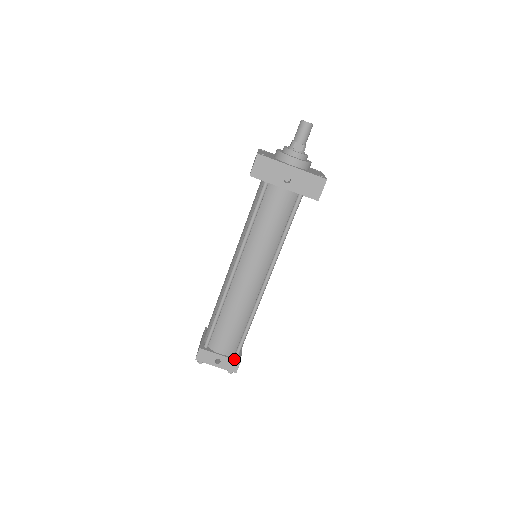
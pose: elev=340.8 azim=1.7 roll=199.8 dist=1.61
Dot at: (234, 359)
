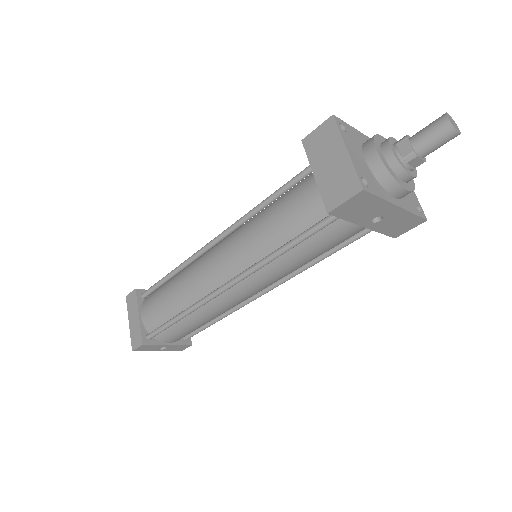
Dot at: (184, 345)
